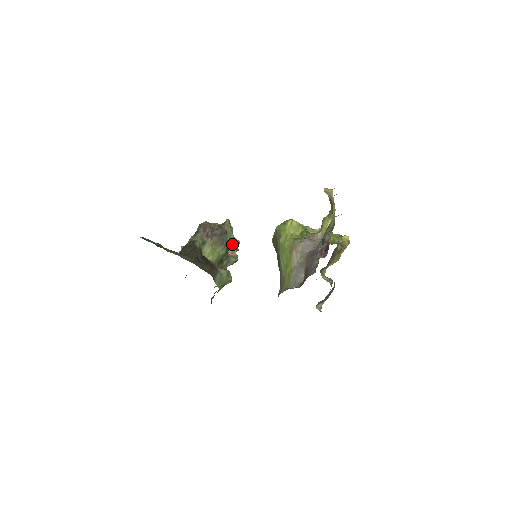
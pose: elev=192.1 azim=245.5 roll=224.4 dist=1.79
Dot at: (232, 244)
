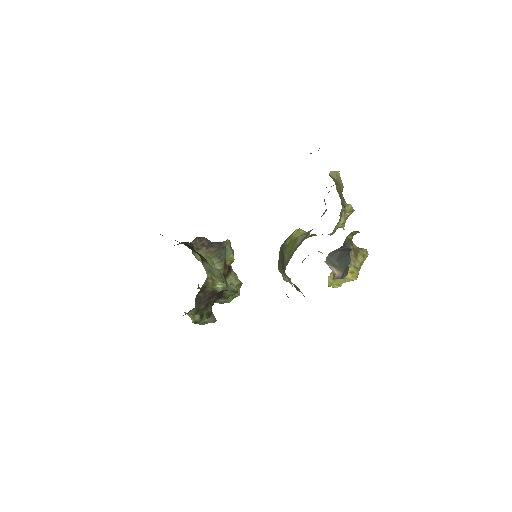
Dot at: (232, 276)
